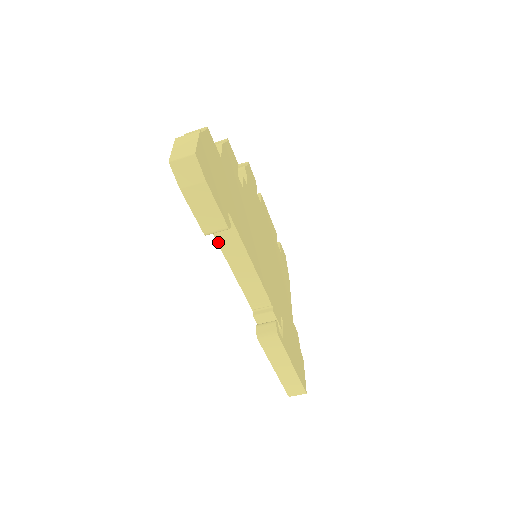
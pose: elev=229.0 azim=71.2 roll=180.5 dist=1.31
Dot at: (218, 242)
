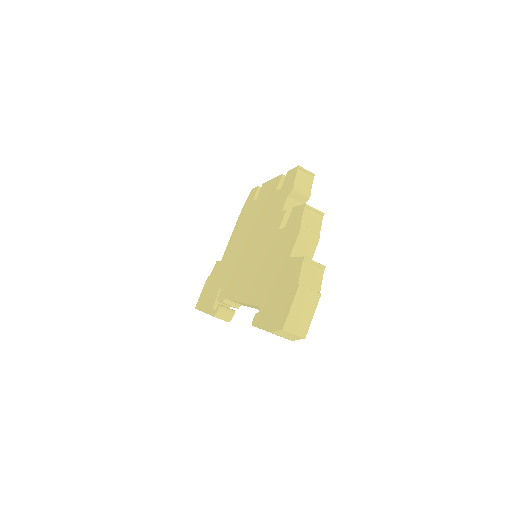
Dot at: (252, 305)
